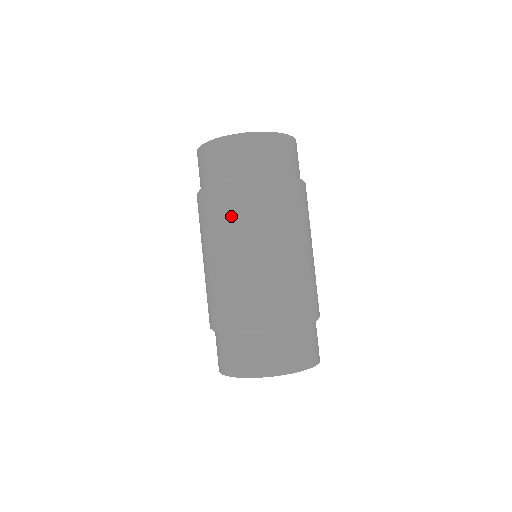
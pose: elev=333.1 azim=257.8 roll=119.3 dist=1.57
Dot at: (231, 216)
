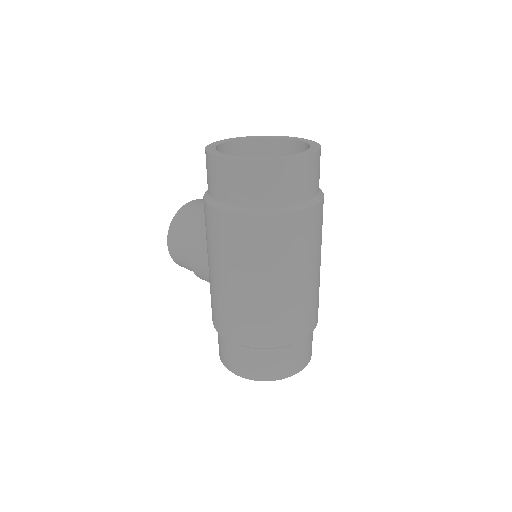
Dot at: (283, 248)
